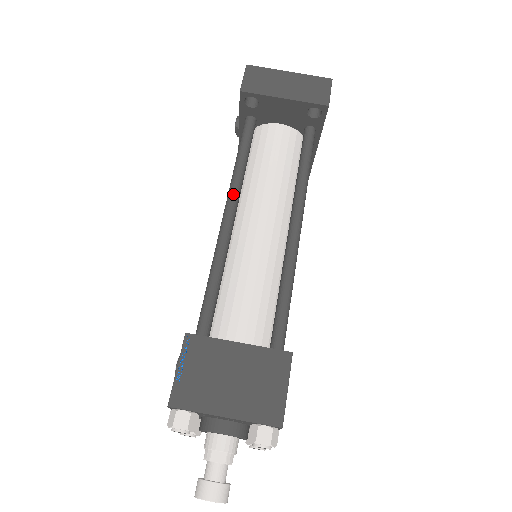
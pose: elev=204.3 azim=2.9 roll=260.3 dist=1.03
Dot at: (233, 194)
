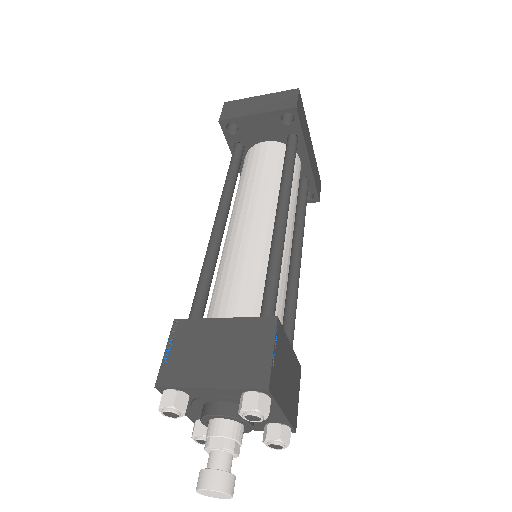
Dot at: (222, 202)
